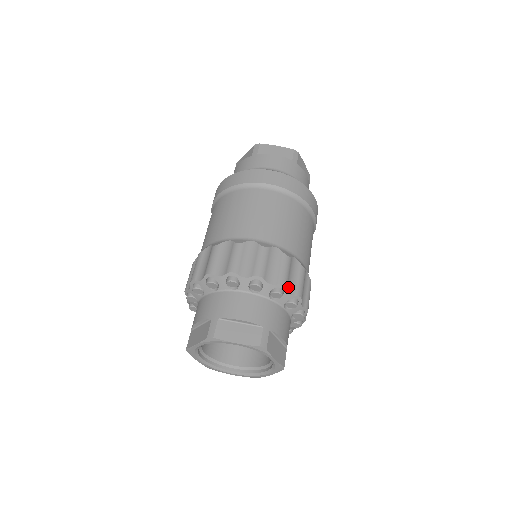
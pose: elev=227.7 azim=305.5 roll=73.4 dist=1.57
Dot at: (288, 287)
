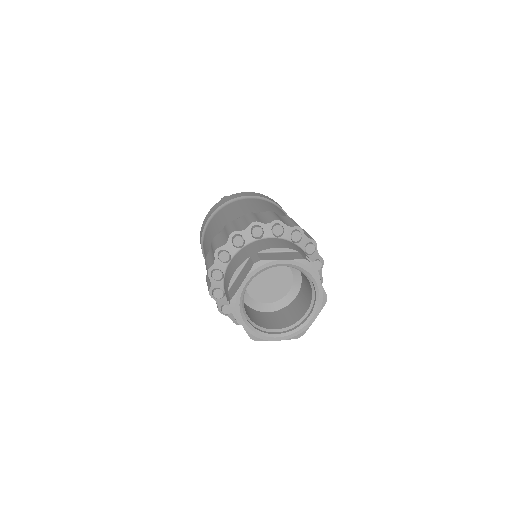
Dot at: (303, 232)
